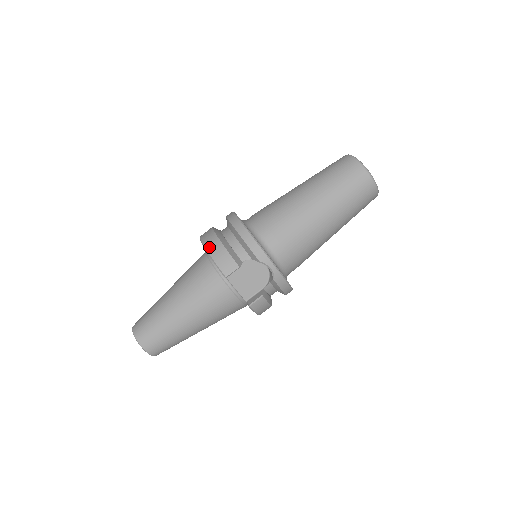
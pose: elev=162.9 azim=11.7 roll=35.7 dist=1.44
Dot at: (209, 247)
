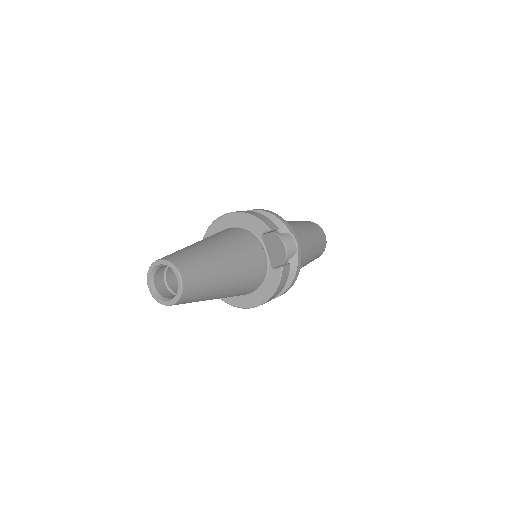
Dot at: (246, 212)
